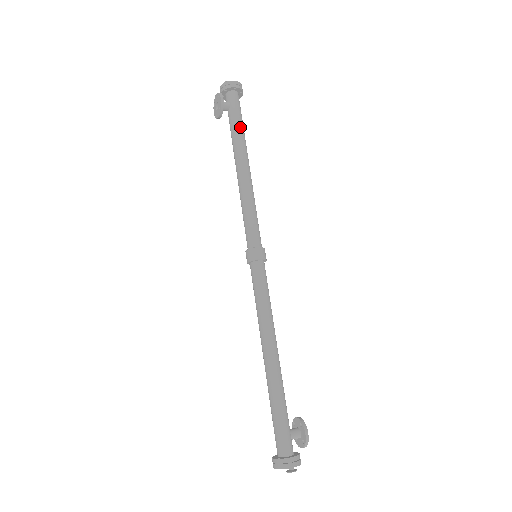
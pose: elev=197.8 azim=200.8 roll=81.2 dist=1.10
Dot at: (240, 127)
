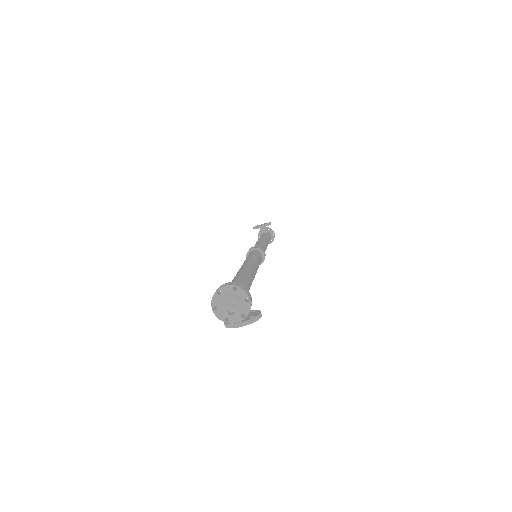
Dot at: (269, 239)
